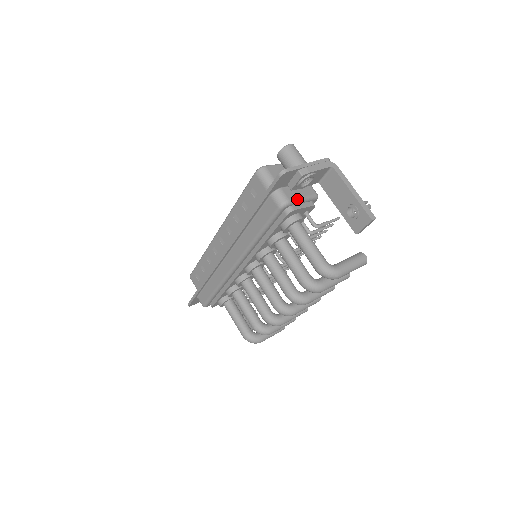
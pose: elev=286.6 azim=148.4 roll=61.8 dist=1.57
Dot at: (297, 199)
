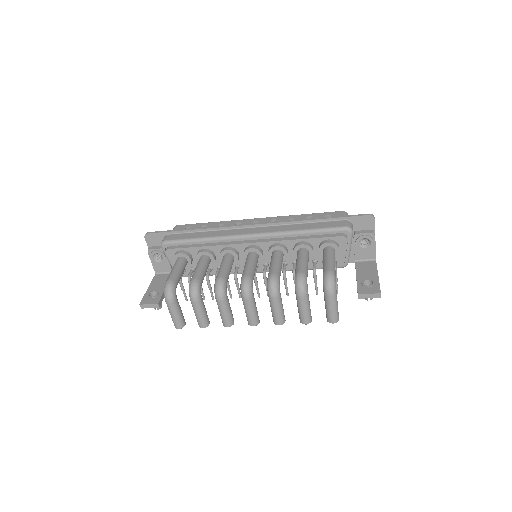
Dot at: occluded
